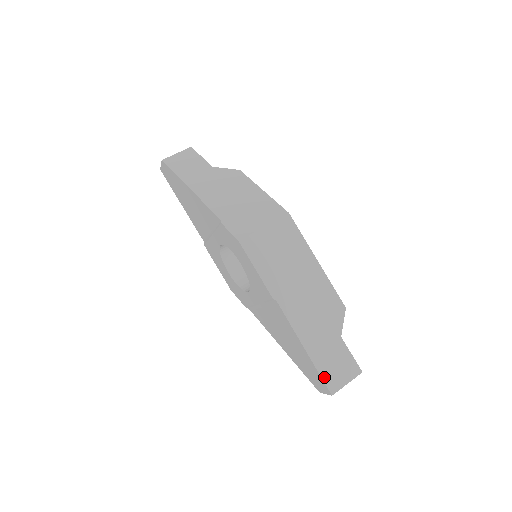
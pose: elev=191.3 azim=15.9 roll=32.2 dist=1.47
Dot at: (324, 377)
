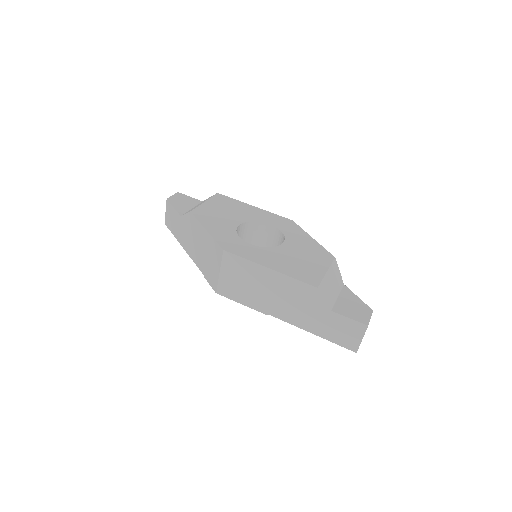
Dot at: (341, 344)
